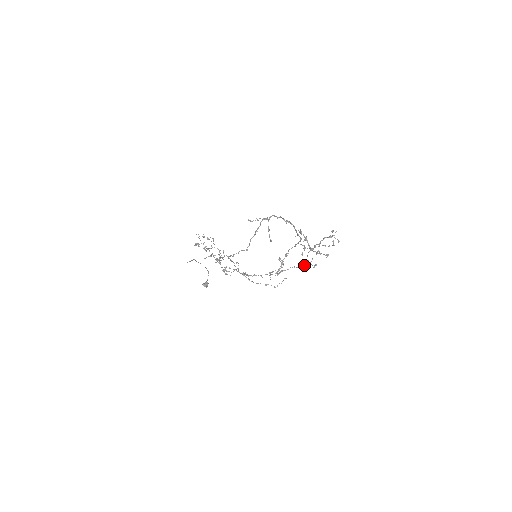
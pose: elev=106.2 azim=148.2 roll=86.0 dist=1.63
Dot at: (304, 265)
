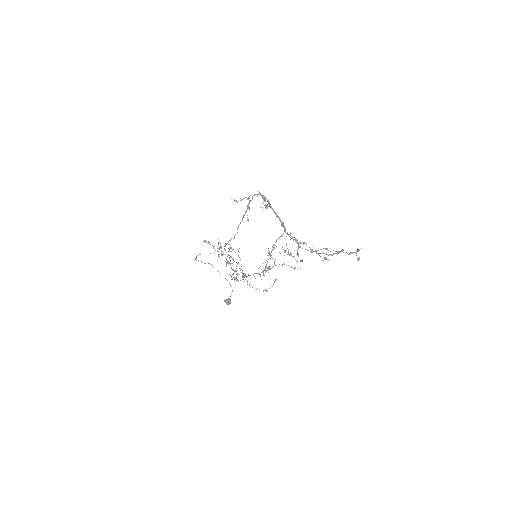
Dot at: occluded
